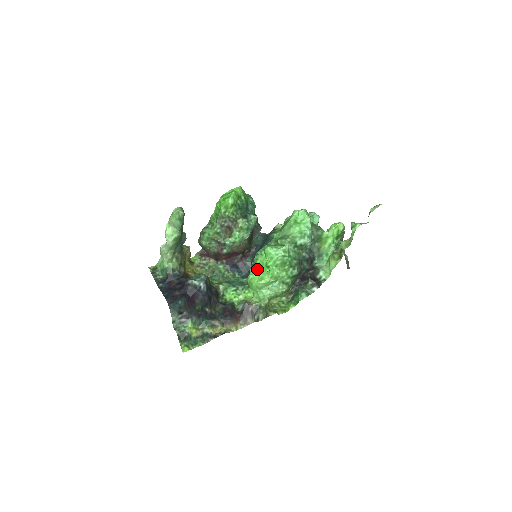
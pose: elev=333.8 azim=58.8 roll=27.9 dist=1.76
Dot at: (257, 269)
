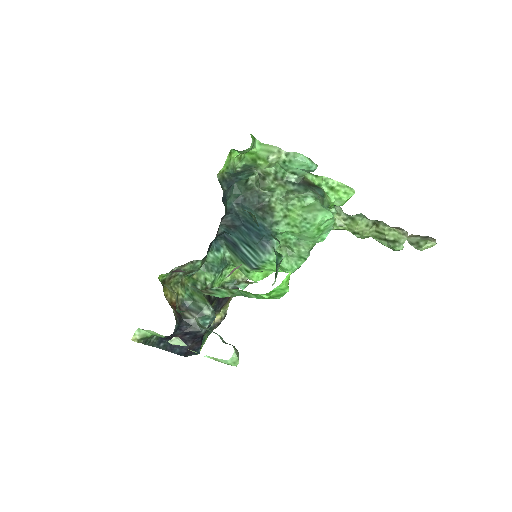
Dot at: occluded
